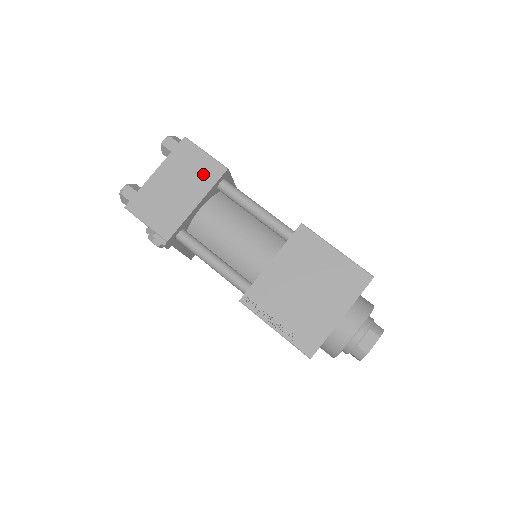
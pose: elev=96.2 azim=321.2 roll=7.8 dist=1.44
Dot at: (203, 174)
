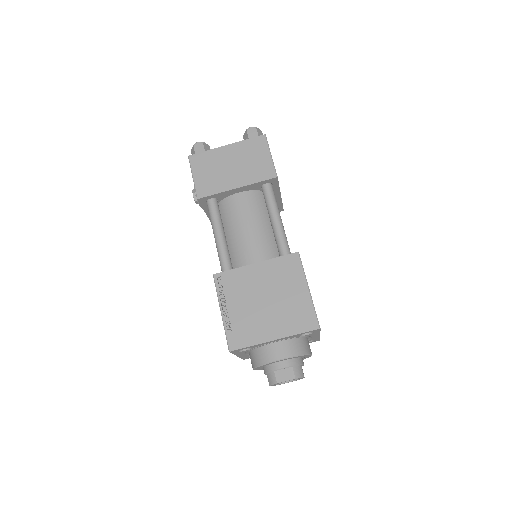
Dot at: (257, 169)
